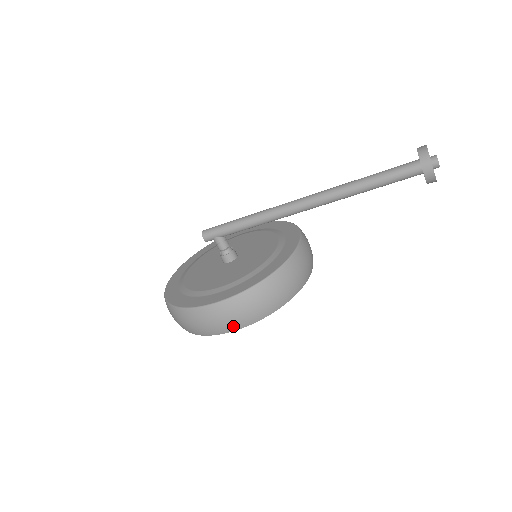
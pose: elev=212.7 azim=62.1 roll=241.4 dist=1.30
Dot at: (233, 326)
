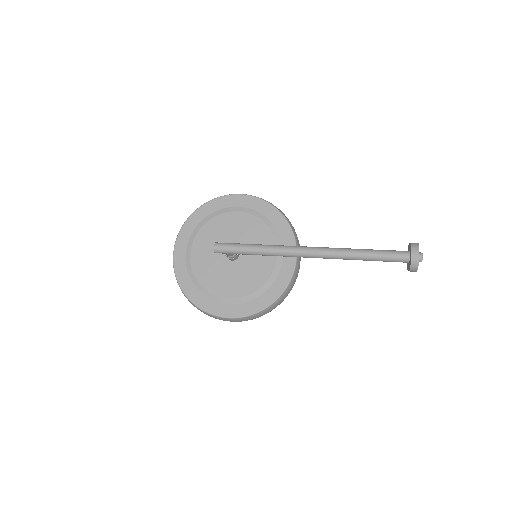
Dot at: occluded
